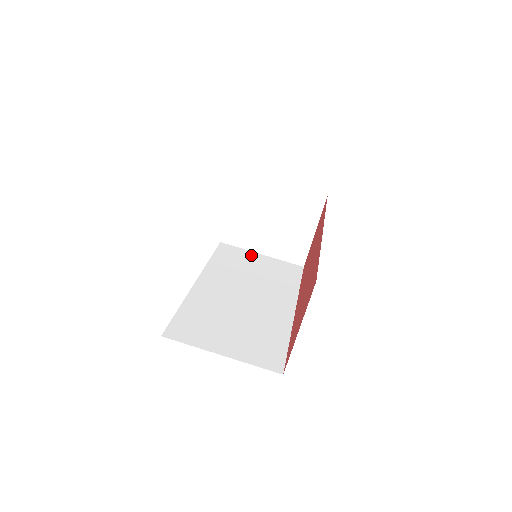
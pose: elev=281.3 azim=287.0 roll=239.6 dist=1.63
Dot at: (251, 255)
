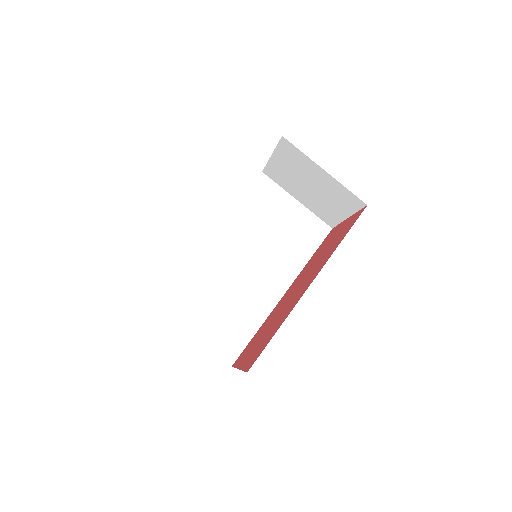
Dot at: (285, 200)
